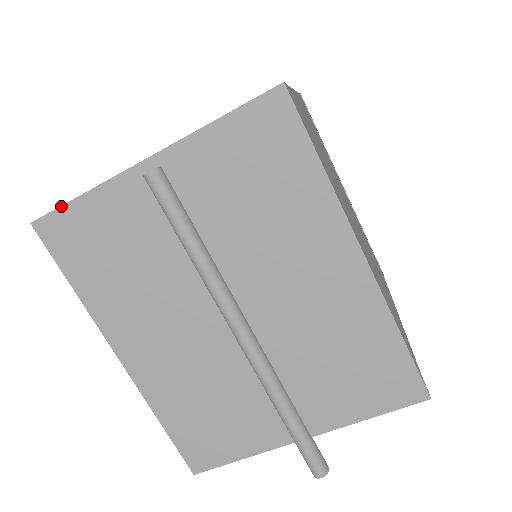
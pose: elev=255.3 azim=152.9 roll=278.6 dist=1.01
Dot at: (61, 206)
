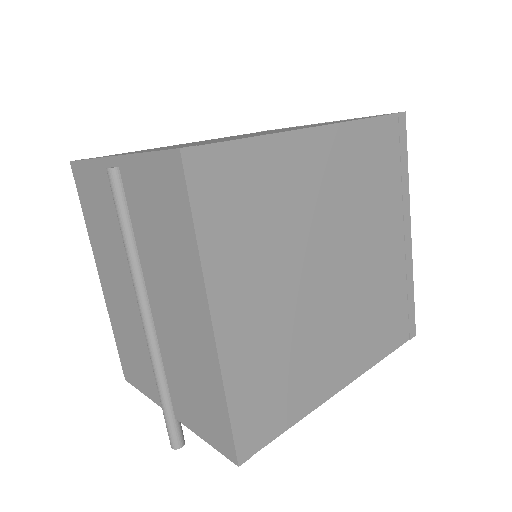
Dot at: (80, 160)
